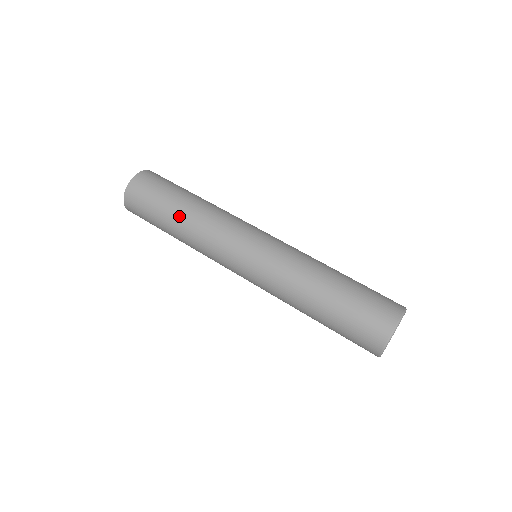
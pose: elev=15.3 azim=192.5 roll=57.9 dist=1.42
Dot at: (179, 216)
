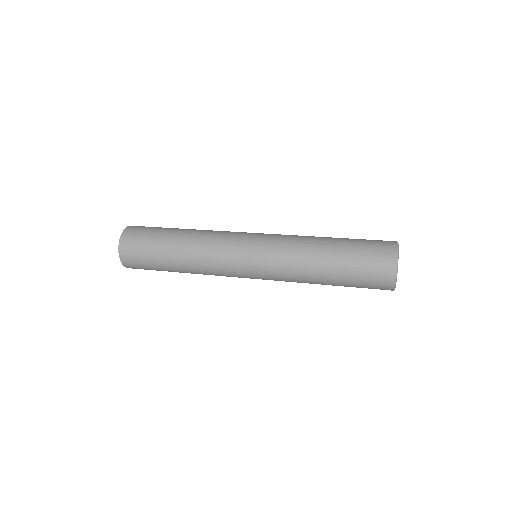
Dot at: (178, 243)
